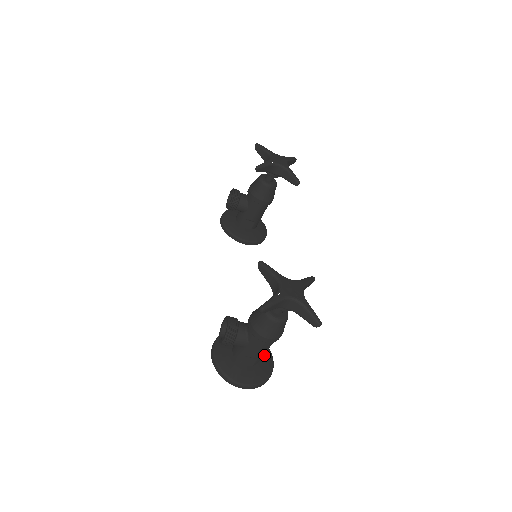
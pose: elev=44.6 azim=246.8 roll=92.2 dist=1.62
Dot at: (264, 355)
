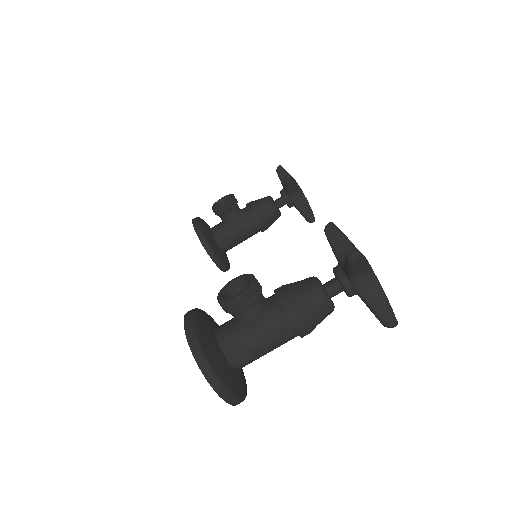
Dot at: (241, 368)
